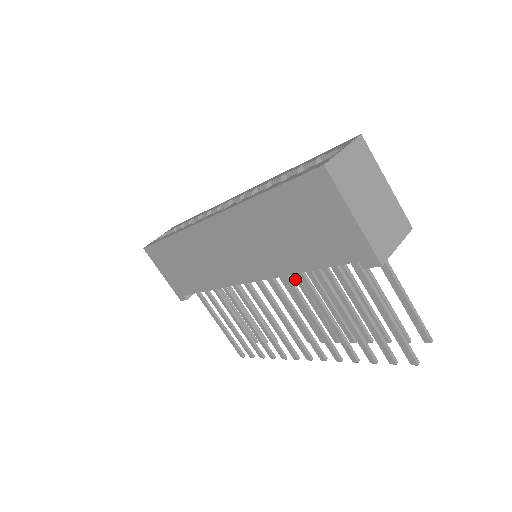
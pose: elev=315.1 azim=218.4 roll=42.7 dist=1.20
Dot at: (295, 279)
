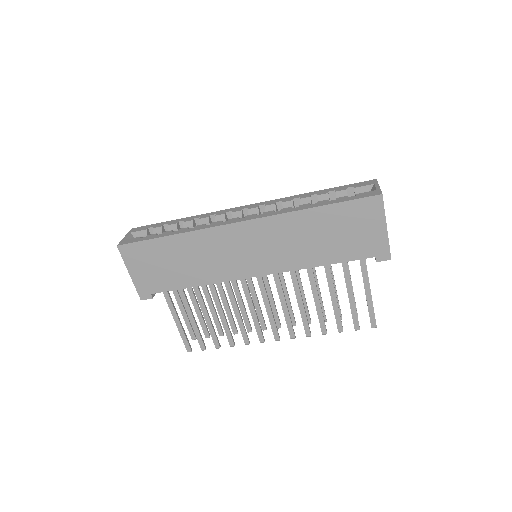
Dot at: occluded
